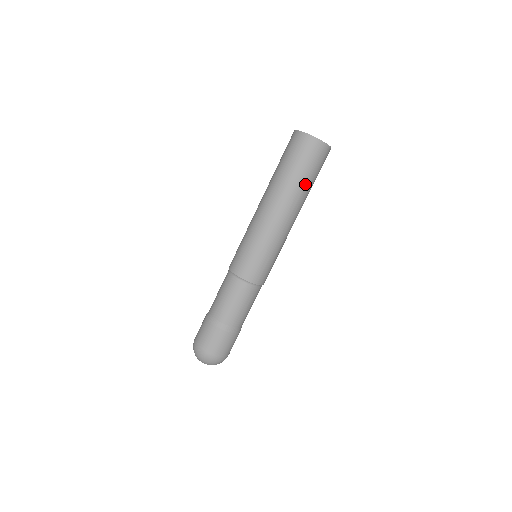
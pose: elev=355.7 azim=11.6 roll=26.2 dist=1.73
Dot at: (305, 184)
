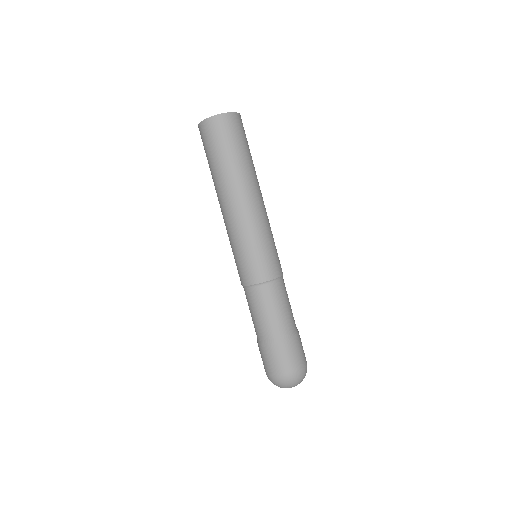
Dot at: (233, 162)
